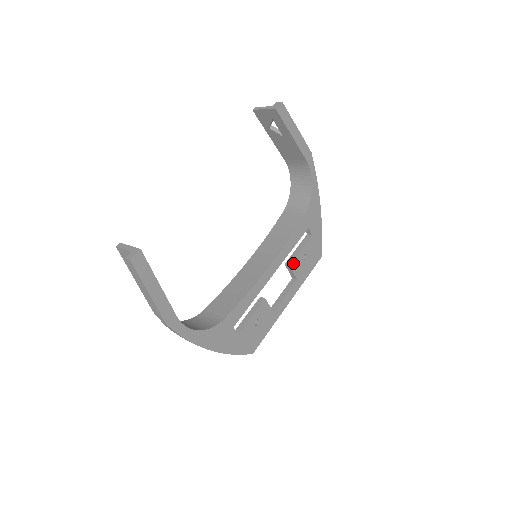
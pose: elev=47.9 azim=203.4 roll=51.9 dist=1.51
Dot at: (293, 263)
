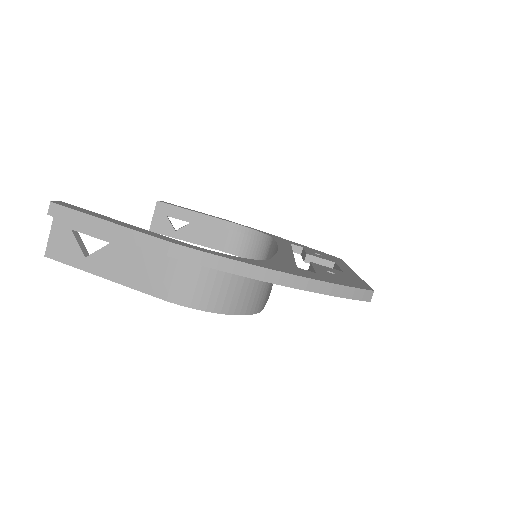
Dot at: (309, 254)
